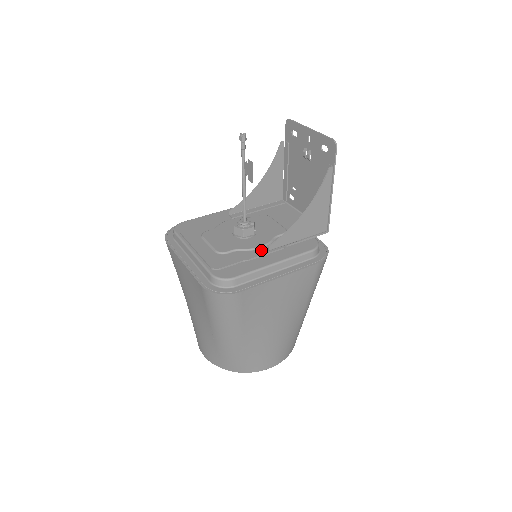
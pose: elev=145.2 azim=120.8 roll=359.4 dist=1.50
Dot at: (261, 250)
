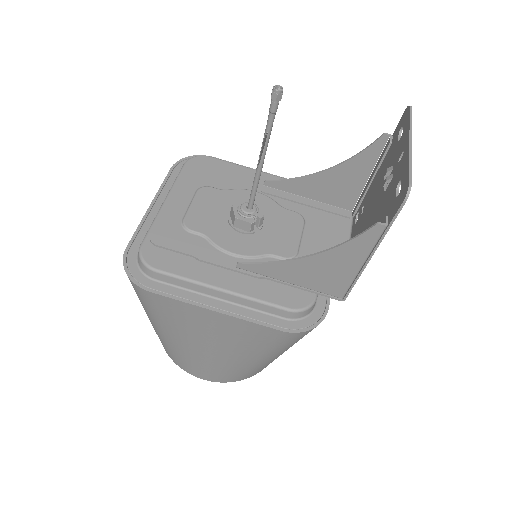
Dot at: (230, 259)
